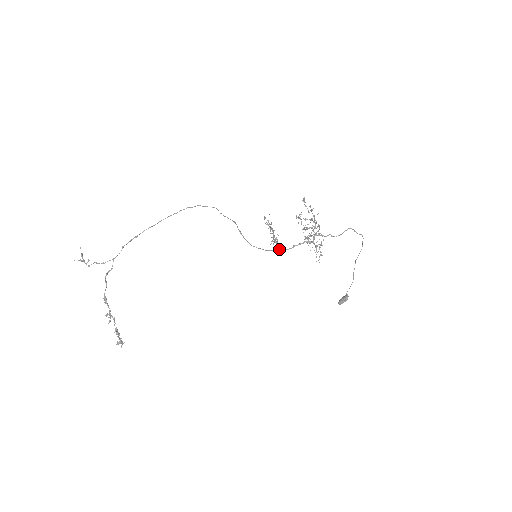
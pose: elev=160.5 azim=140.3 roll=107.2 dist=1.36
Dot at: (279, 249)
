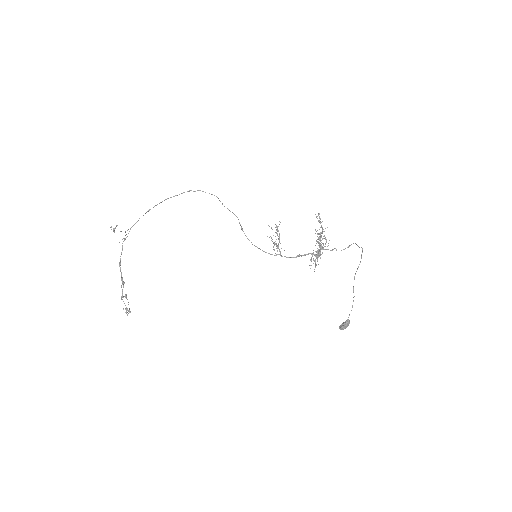
Dot at: (273, 249)
